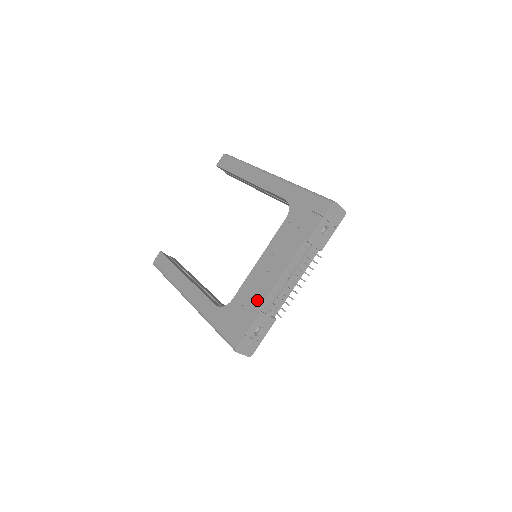
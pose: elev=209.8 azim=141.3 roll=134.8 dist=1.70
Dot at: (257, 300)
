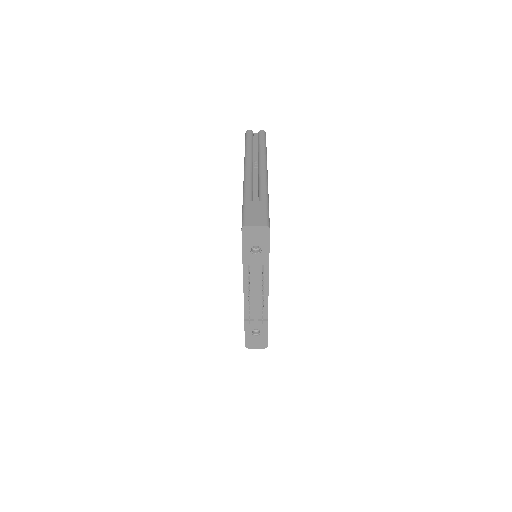
Dot at: occluded
